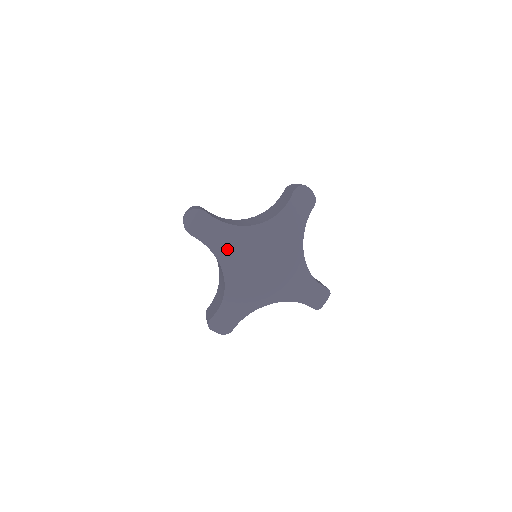
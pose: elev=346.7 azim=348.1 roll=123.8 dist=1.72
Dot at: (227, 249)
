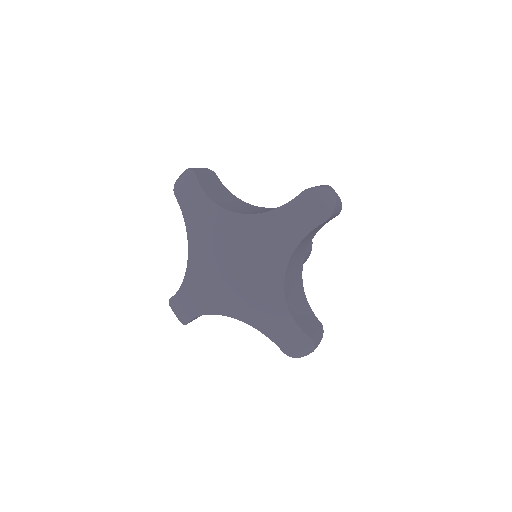
Dot at: (199, 228)
